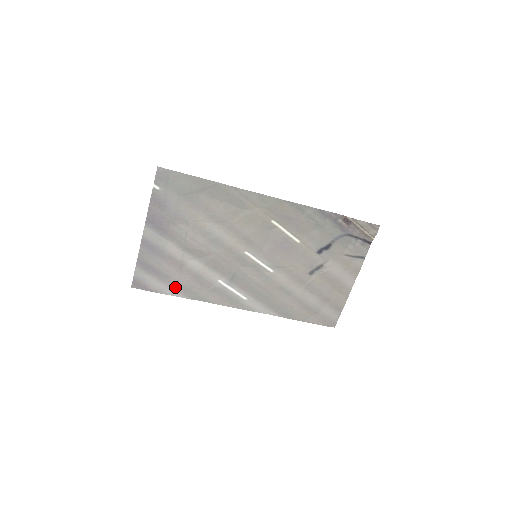
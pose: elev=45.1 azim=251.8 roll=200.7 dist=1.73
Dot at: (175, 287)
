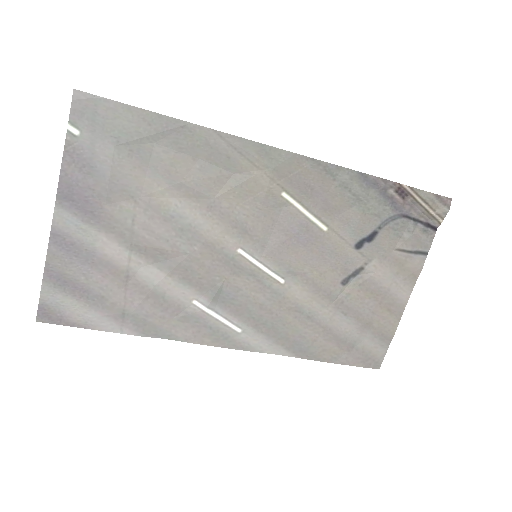
Dot at: (117, 317)
